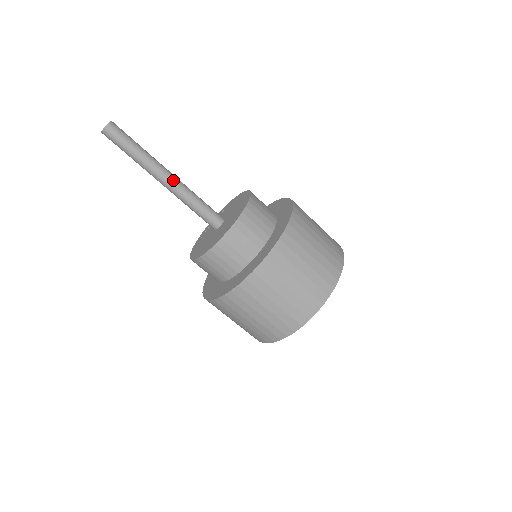
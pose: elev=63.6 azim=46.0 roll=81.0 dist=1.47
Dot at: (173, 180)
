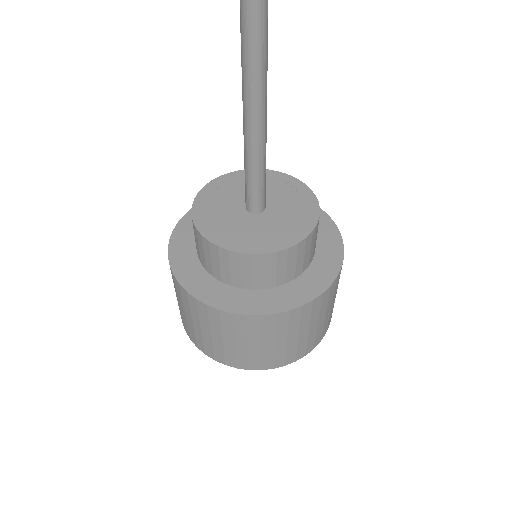
Dot at: (265, 130)
